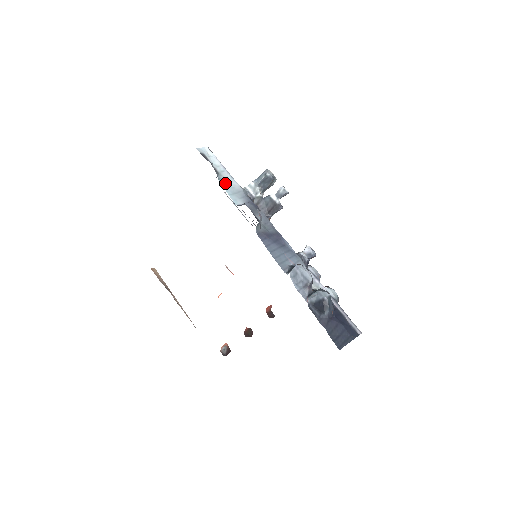
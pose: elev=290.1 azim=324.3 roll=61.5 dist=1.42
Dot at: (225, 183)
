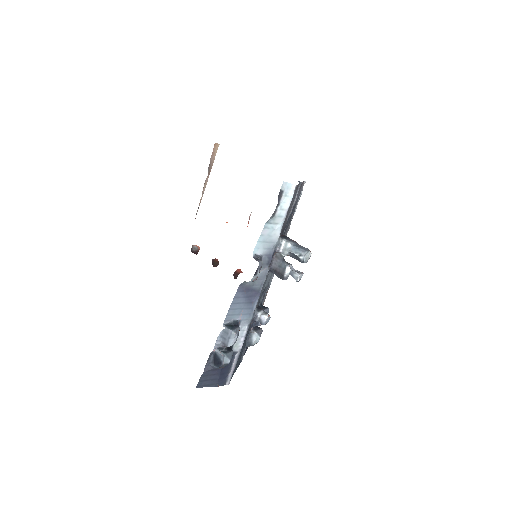
Dot at: (268, 229)
